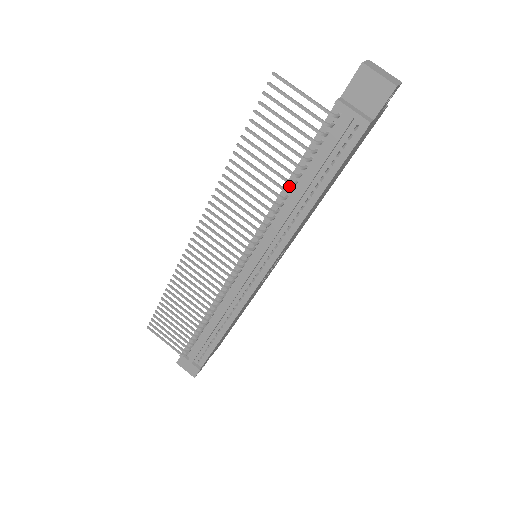
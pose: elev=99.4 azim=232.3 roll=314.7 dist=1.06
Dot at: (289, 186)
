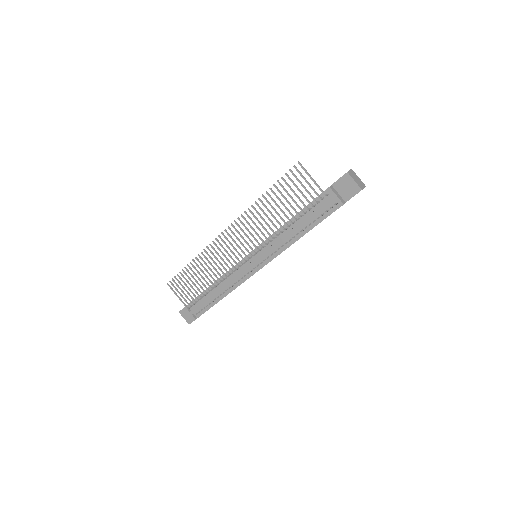
Dot at: (290, 223)
